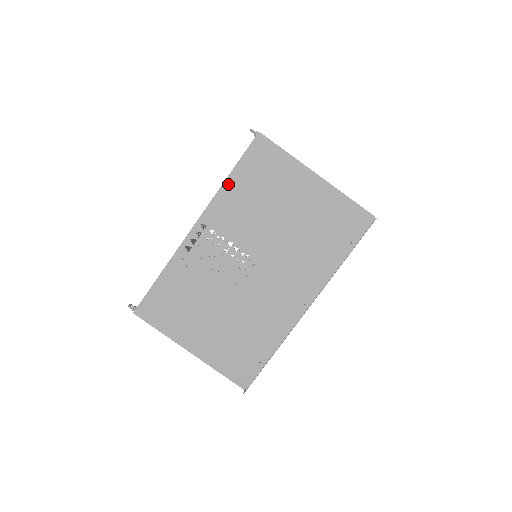
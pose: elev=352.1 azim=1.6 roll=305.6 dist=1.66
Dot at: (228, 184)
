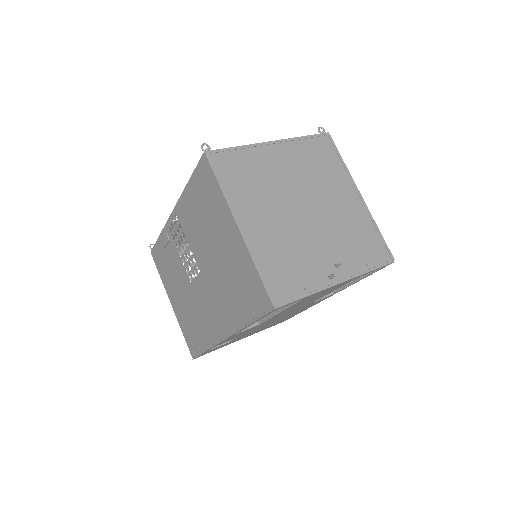
Dot at: (187, 190)
